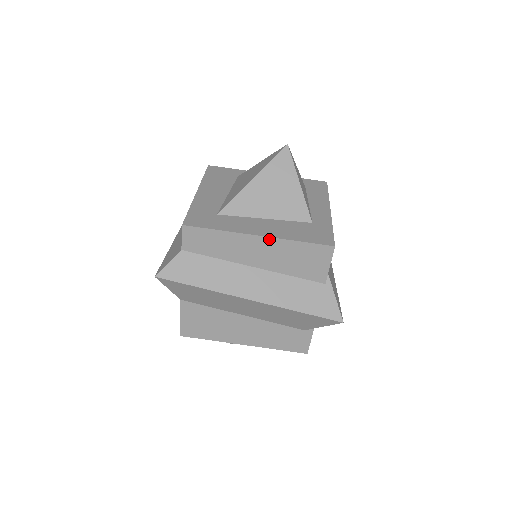
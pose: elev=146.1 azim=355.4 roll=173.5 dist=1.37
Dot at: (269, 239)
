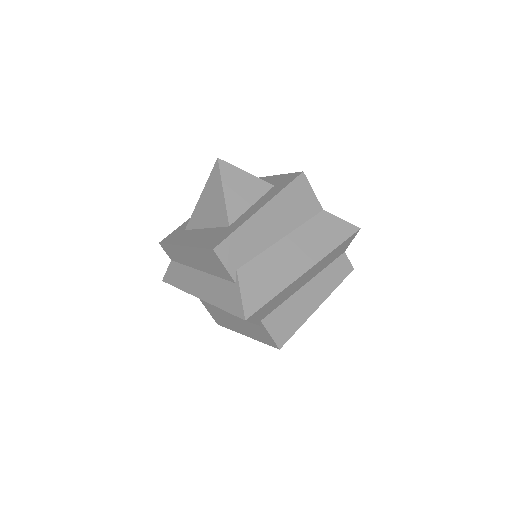
Dot at: (188, 248)
